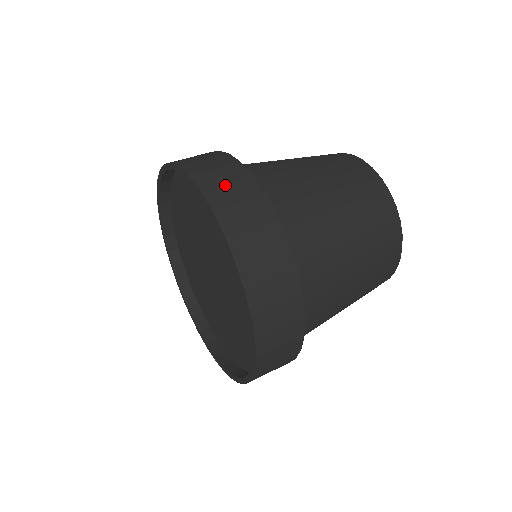
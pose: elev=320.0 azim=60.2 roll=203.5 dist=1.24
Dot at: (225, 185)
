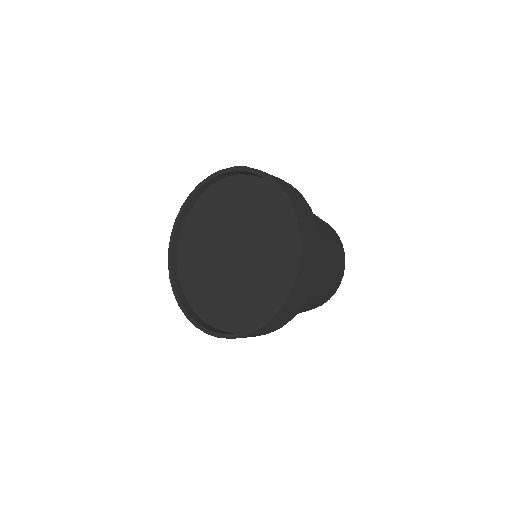
Dot at: occluded
